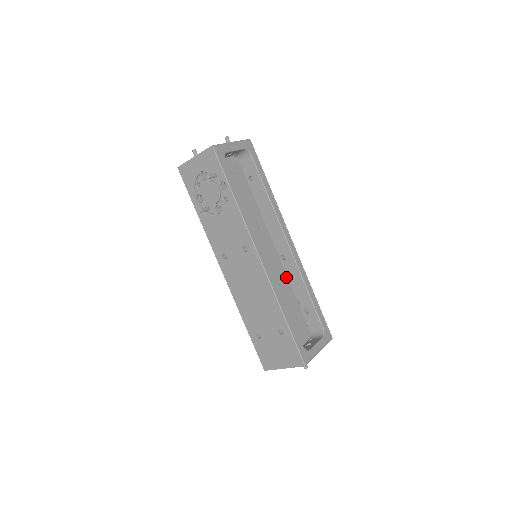
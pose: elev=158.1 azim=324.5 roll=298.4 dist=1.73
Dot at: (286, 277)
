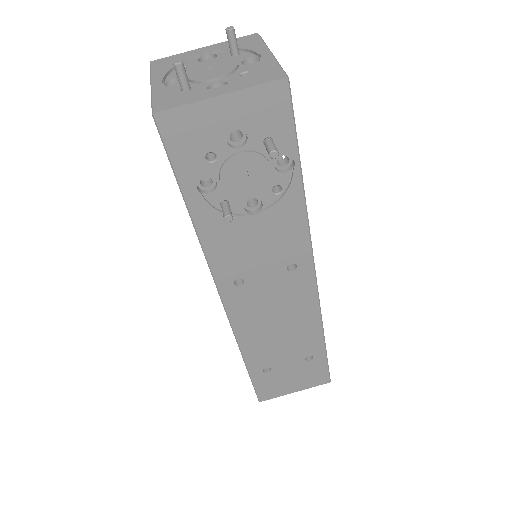
Dot at: occluded
